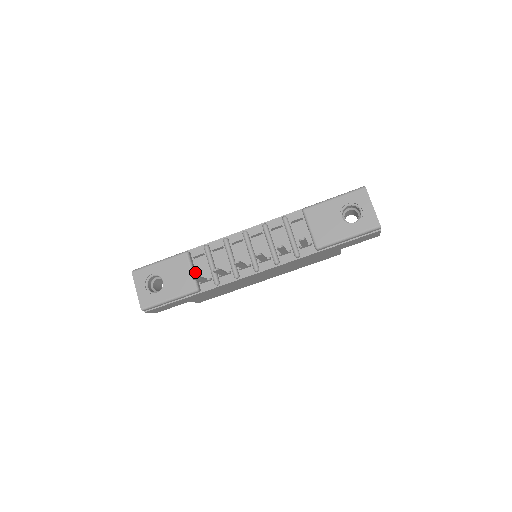
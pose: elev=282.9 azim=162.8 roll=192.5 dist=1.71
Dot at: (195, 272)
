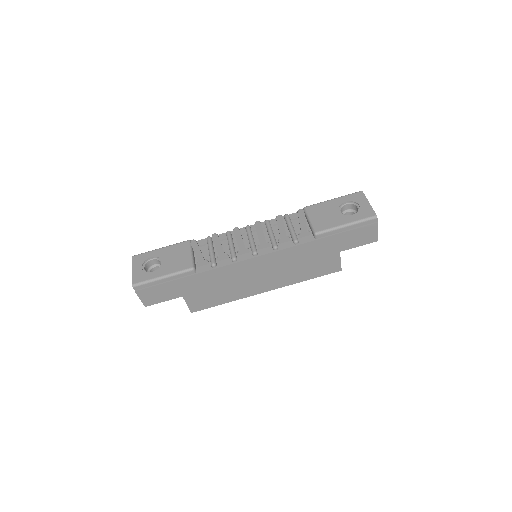
Dot at: (194, 257)
